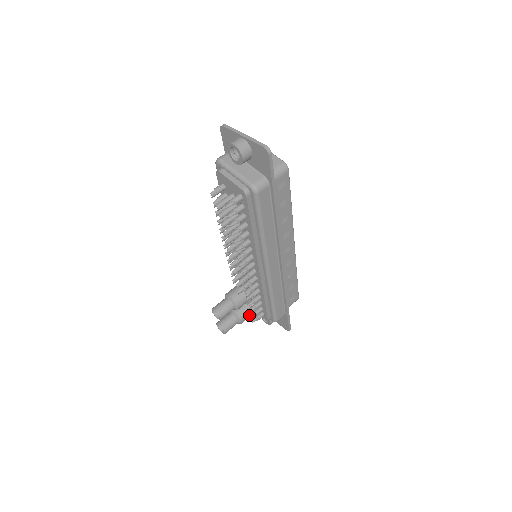
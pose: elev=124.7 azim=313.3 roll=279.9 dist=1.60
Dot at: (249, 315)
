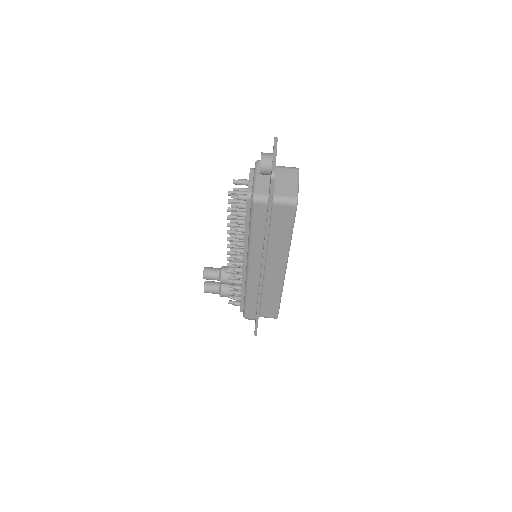
Dot at: occluded
